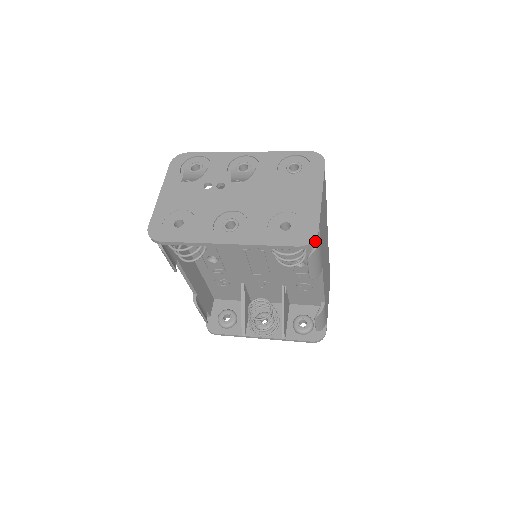
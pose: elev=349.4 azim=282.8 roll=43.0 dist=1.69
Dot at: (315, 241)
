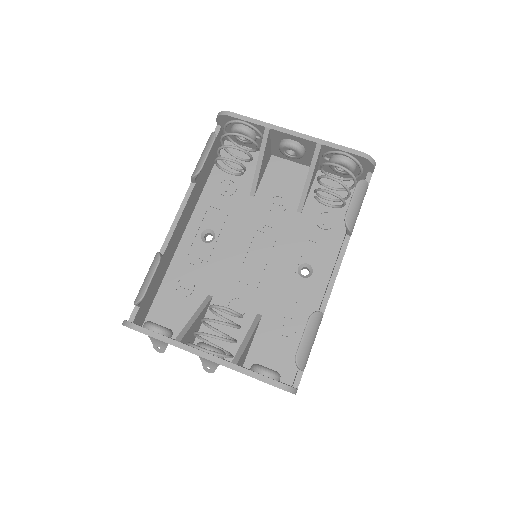
Dot at: occluded
